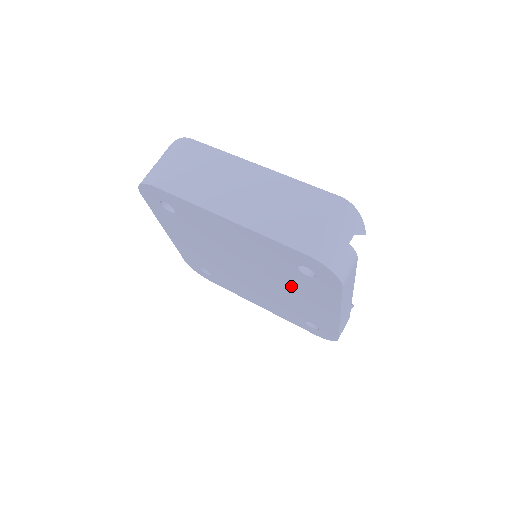
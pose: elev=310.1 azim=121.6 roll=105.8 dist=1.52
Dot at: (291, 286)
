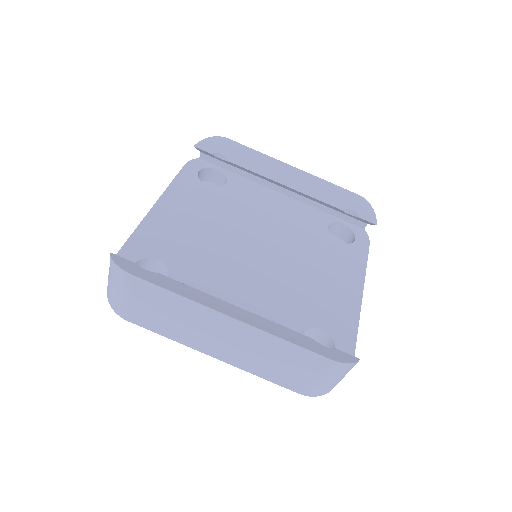
Dot at: occluded
